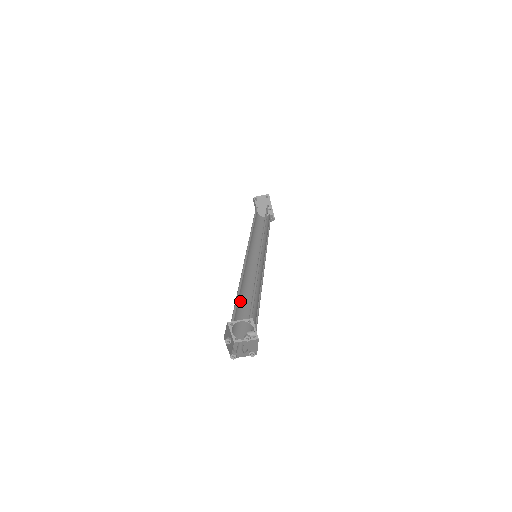
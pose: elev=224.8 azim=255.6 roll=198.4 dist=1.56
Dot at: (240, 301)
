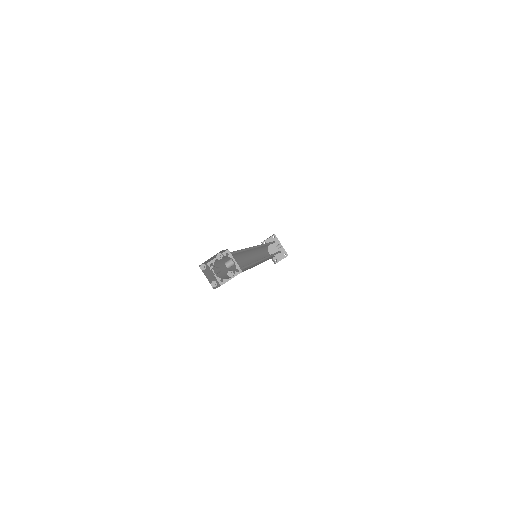
Dot at: occluded
